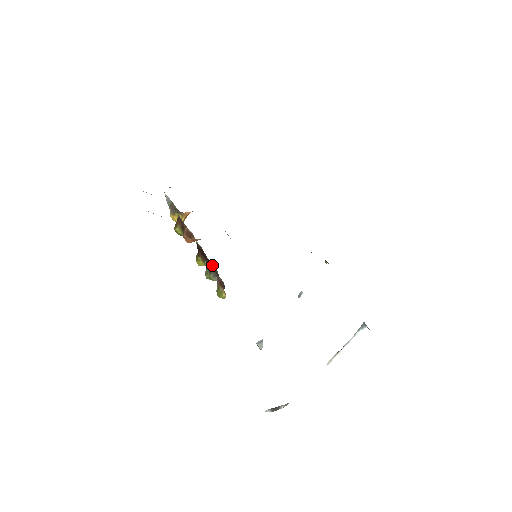
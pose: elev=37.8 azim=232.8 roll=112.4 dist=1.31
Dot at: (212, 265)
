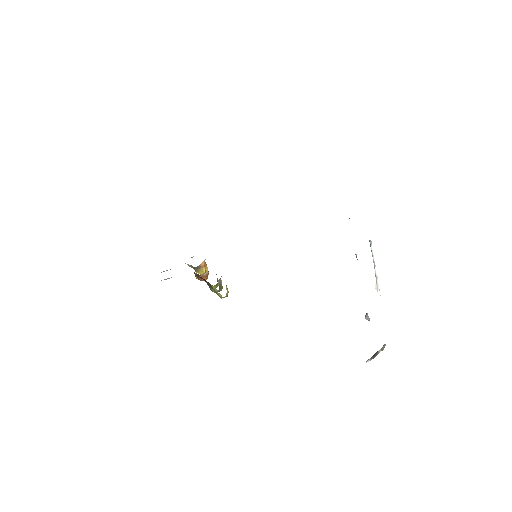
Dot at: occluded
